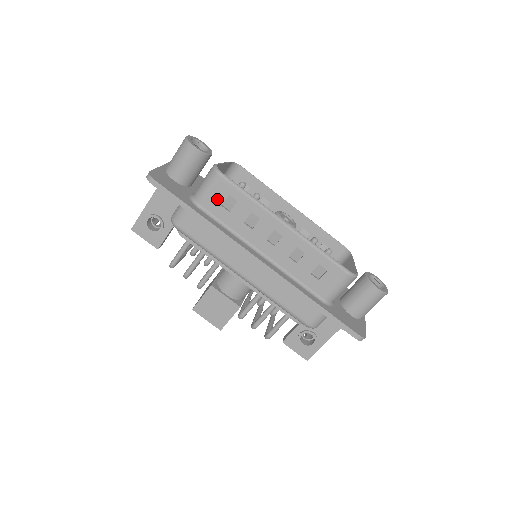
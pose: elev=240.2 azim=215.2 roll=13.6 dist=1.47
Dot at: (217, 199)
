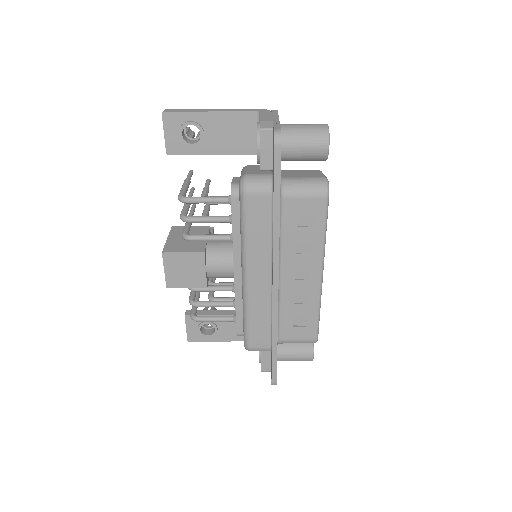
Dot at: (301, 209)
